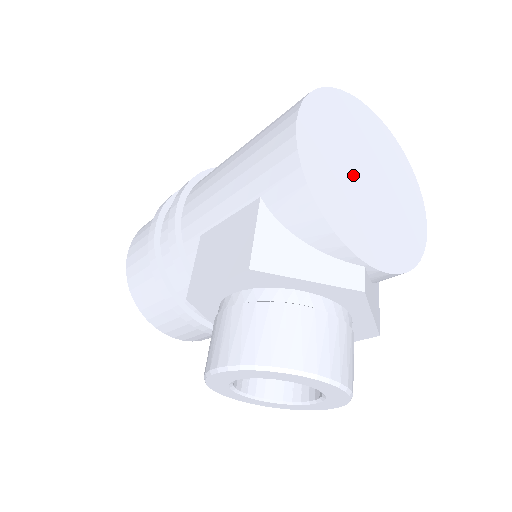
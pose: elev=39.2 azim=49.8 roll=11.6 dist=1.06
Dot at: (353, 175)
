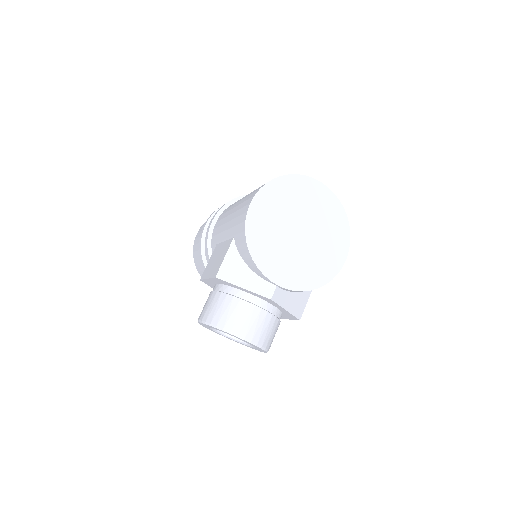
Dot at: (286, 232)
